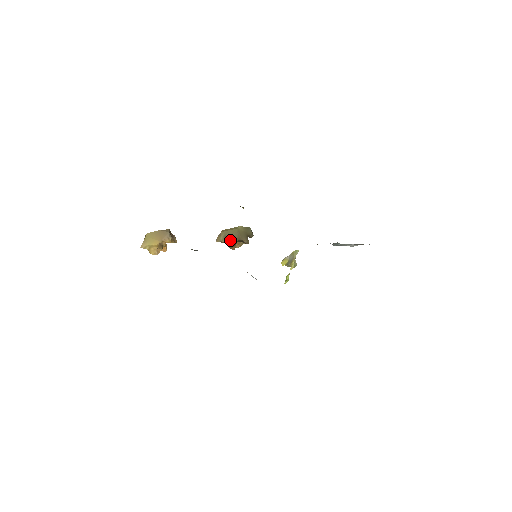
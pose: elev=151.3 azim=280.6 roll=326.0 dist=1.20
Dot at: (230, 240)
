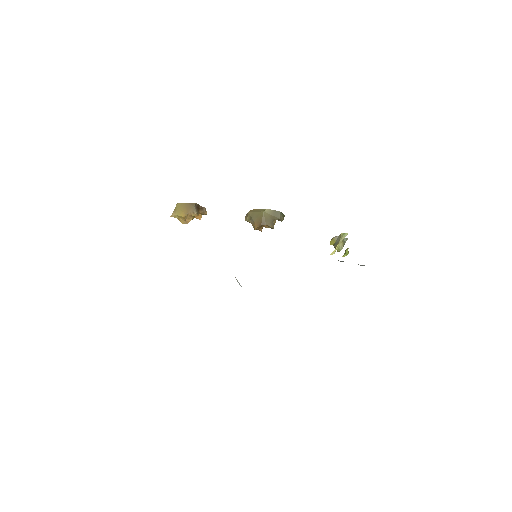
Dot at: (254, 223)
